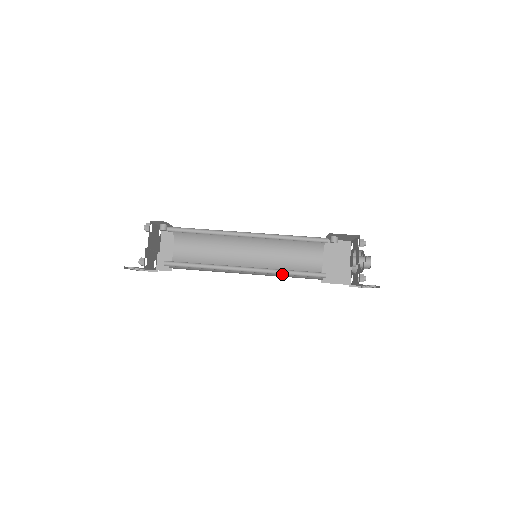
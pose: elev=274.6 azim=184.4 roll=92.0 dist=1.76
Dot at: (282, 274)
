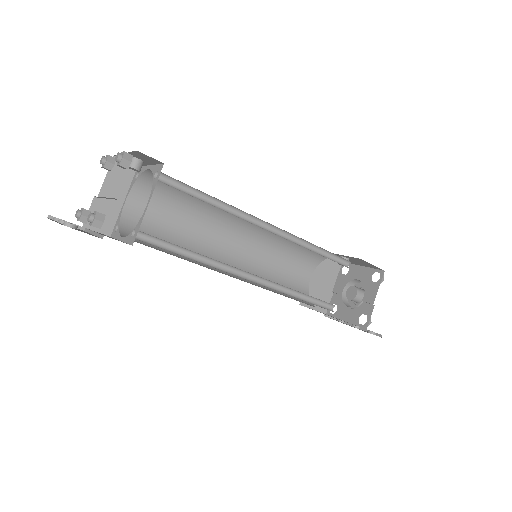
Dot at: (291, 295)
